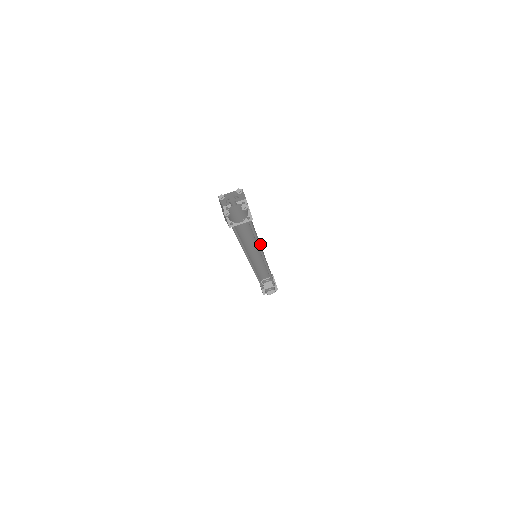
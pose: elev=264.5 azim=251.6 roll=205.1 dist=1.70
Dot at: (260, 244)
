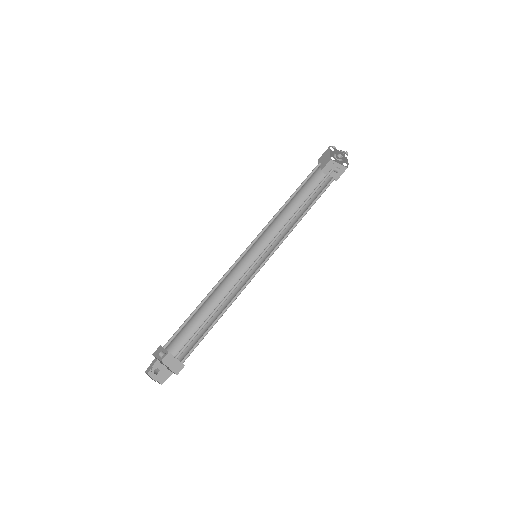
Dot at: occluded
